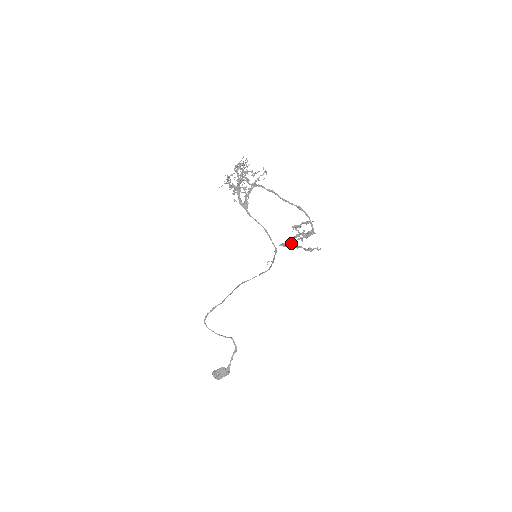
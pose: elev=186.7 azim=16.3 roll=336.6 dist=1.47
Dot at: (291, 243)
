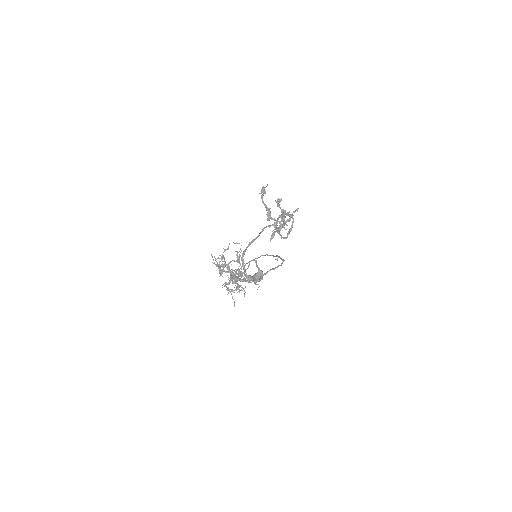
Dot at: occluded
